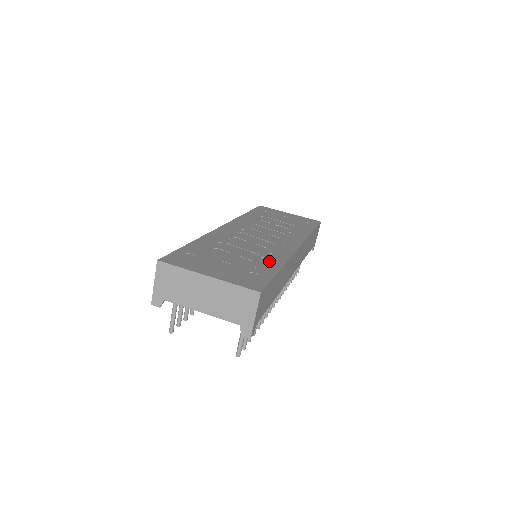
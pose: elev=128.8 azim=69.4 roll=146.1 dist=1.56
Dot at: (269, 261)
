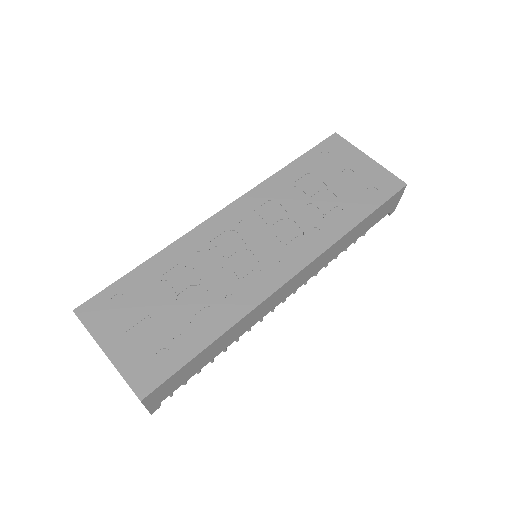
Dot at: (212, 319)
